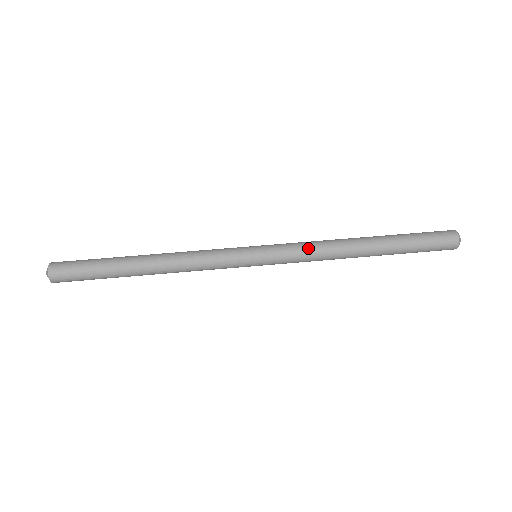
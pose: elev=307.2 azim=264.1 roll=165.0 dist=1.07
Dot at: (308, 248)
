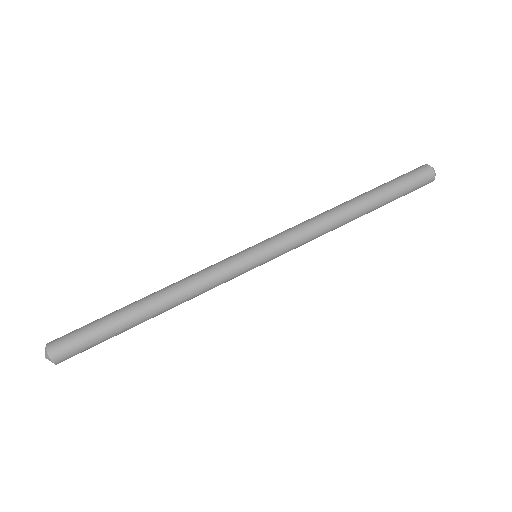
Dot at: (301, 225)
